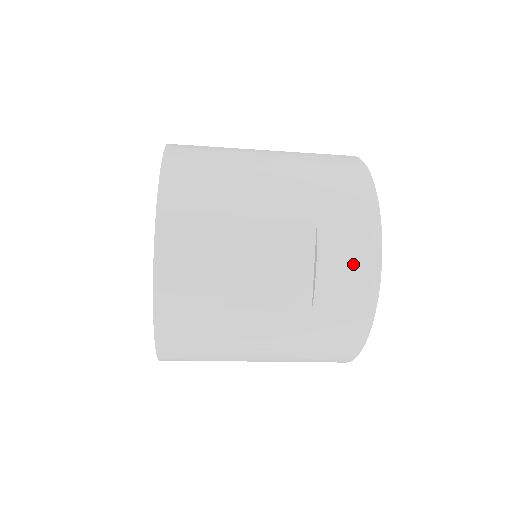
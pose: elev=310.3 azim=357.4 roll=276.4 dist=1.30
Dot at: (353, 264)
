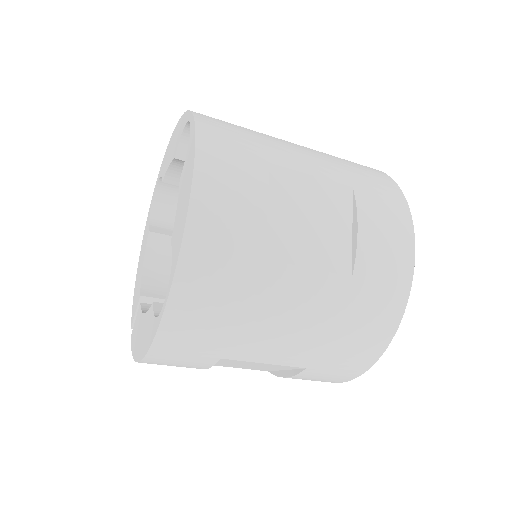
Dot at: (390, 231)
